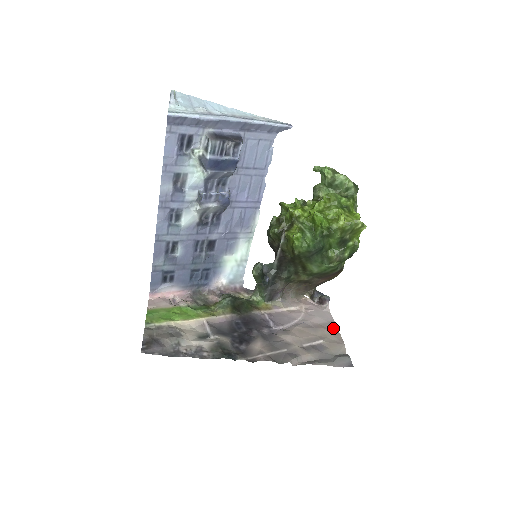
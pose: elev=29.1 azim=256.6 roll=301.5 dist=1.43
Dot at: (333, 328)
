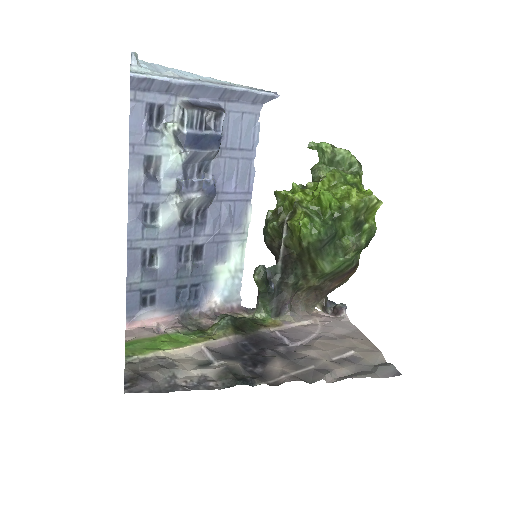
Dot at: (360, 337)
